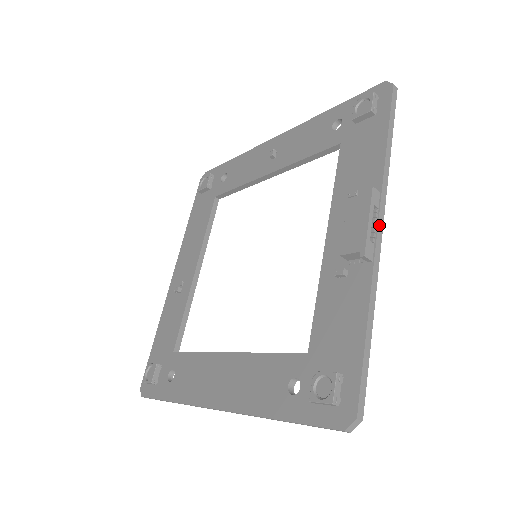
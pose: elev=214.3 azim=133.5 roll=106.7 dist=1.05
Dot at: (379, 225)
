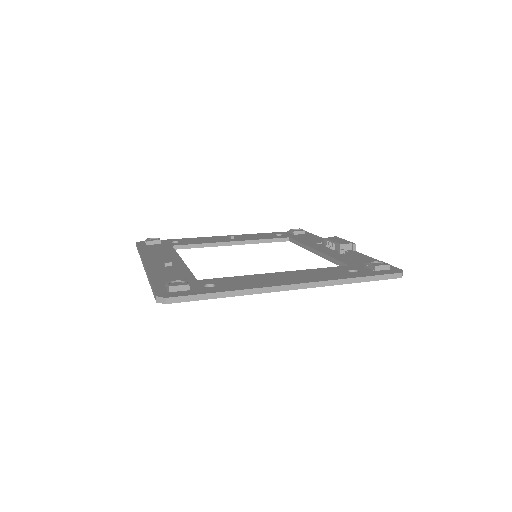
Dot at: occluded
